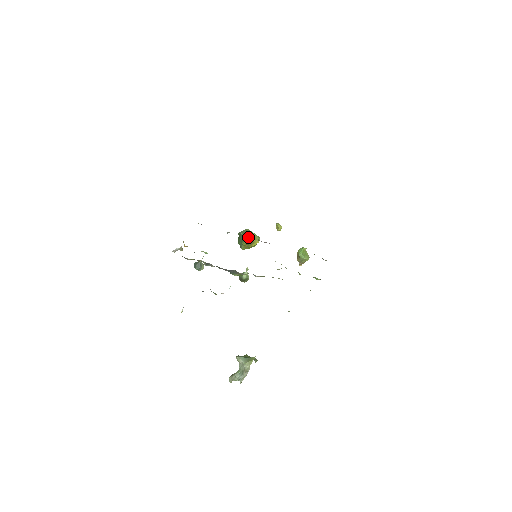
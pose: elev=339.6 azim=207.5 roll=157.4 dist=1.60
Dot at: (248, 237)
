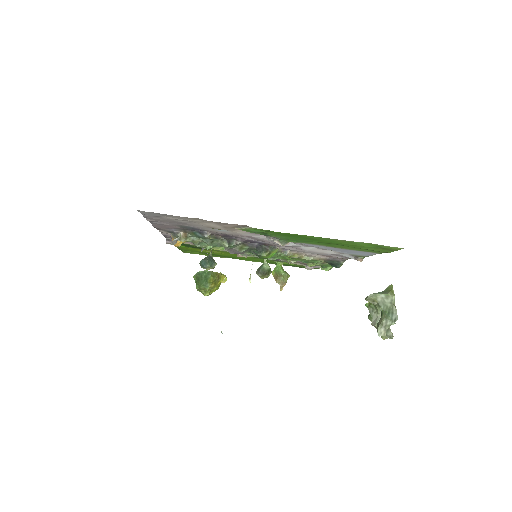
Dot at: (212, 271)
